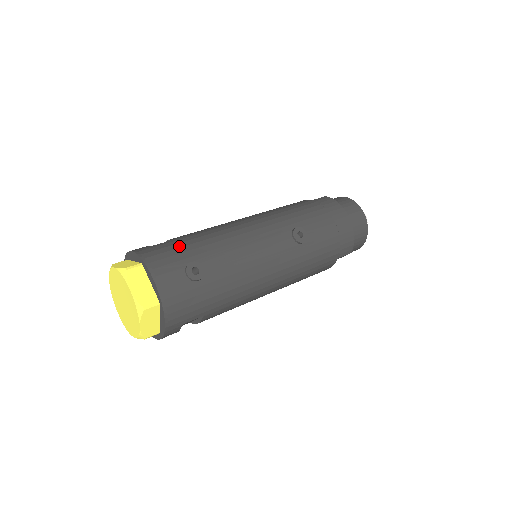
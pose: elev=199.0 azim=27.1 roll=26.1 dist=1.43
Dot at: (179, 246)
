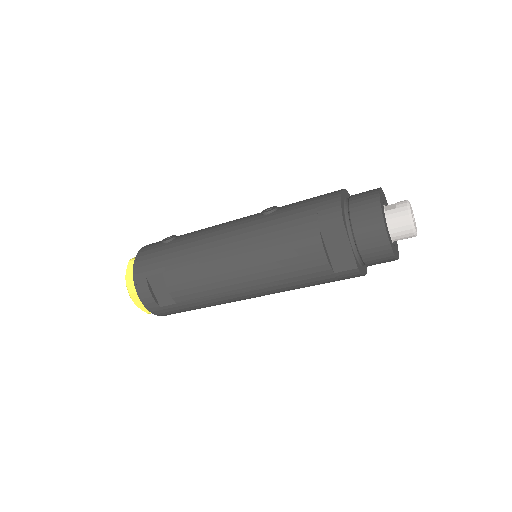
Dot at: occluded
